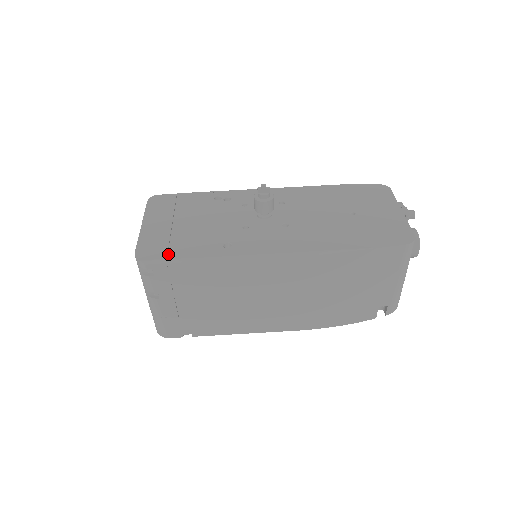
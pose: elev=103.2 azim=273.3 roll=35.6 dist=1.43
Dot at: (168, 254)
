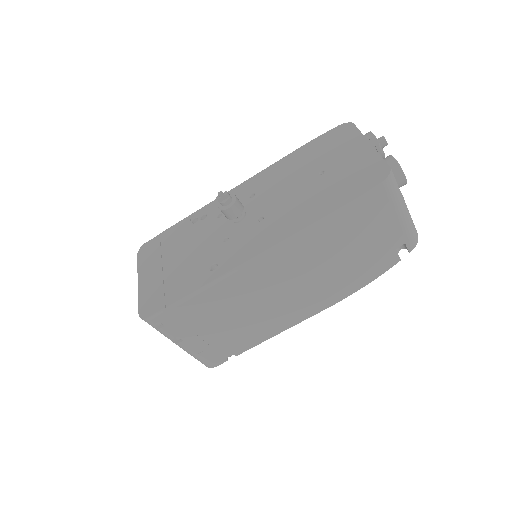
Dot at: (165, 301)
